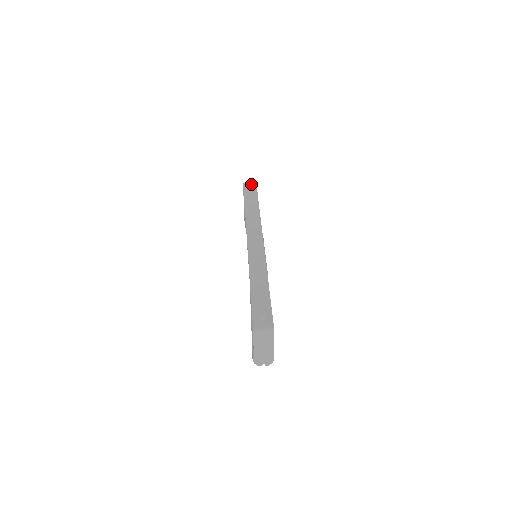
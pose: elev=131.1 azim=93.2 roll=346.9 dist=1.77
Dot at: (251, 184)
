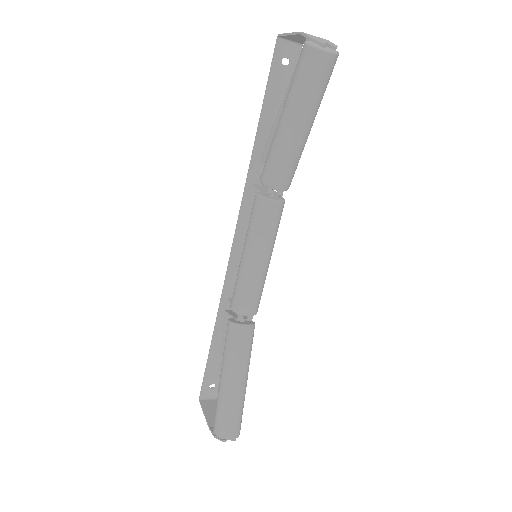
Dot at: (212, 393)
